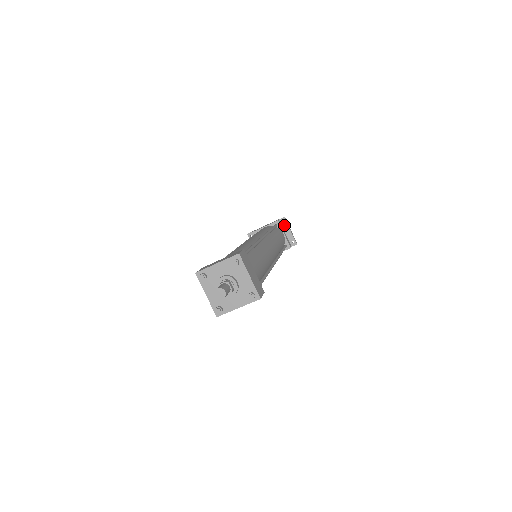
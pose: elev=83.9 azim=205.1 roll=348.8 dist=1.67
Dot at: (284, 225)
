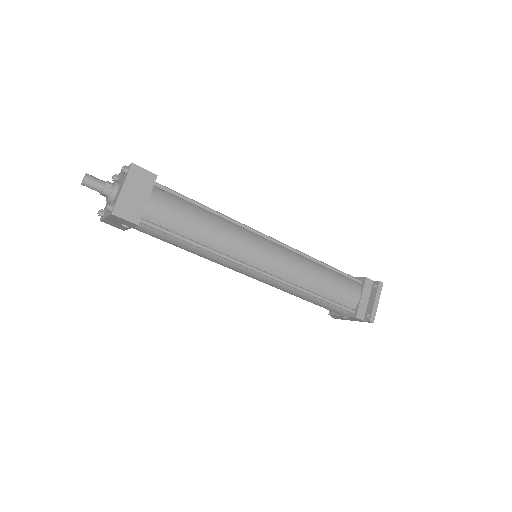
Dot at: (373, 290)
